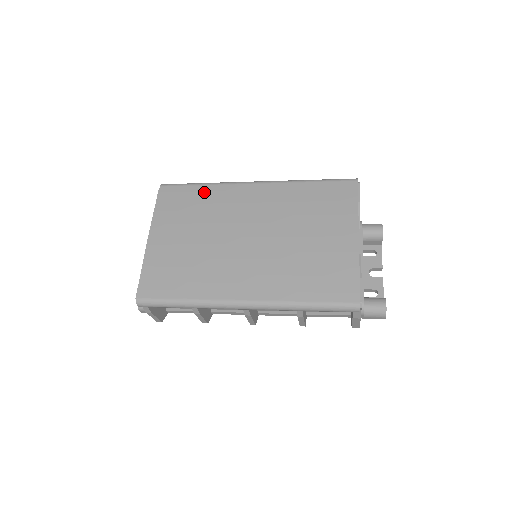
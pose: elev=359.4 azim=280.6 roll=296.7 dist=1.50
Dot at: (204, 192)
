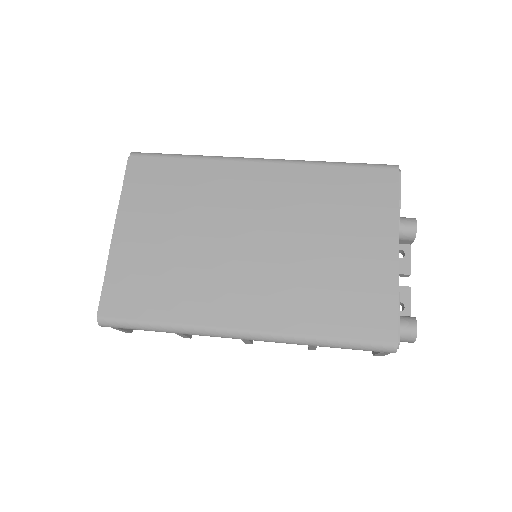
Dot at: (191, 169)
